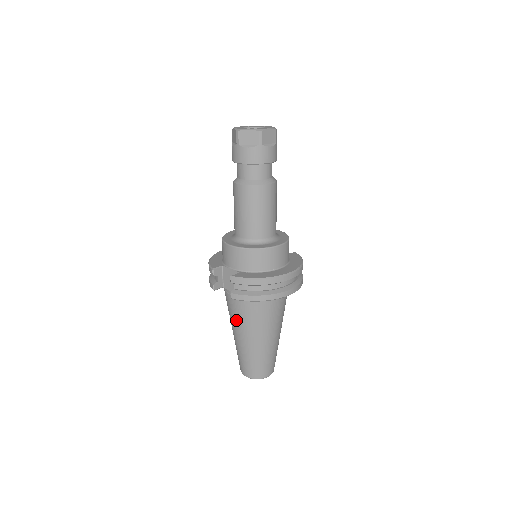
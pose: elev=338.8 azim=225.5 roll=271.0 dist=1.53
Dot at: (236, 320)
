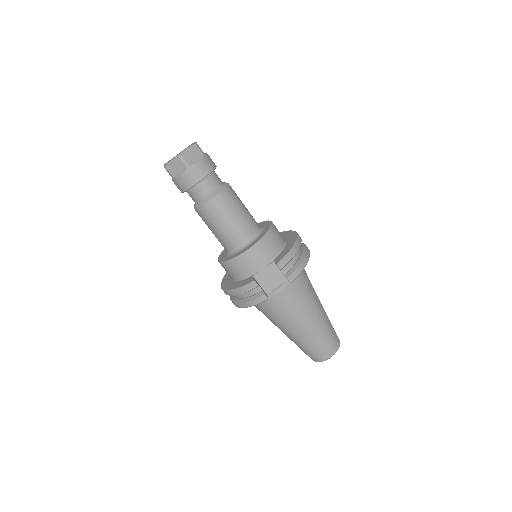
Dot at: (295, 311)
